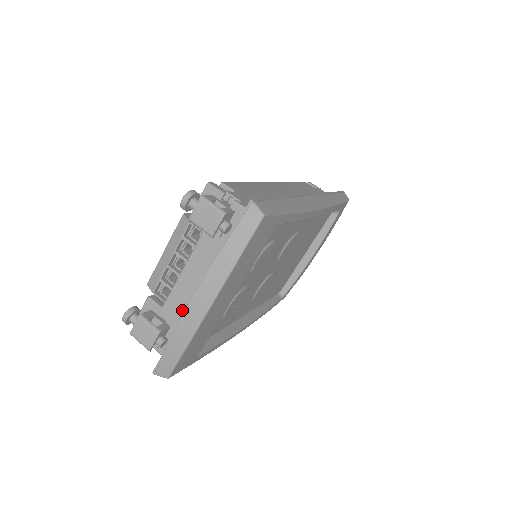
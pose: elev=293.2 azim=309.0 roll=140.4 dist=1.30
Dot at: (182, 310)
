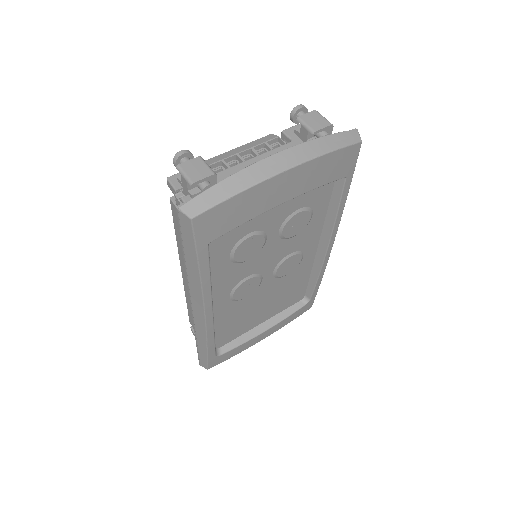
Dot at: occluded
